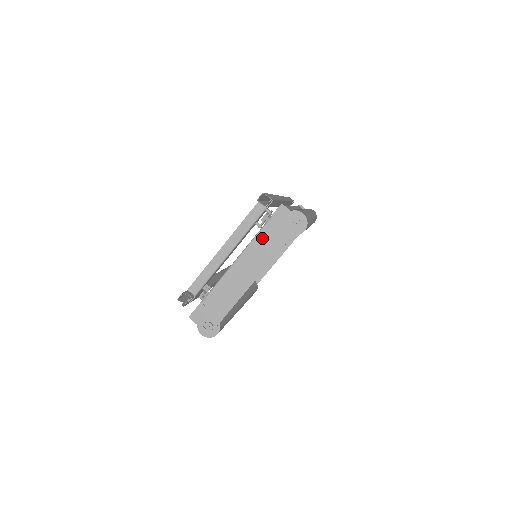
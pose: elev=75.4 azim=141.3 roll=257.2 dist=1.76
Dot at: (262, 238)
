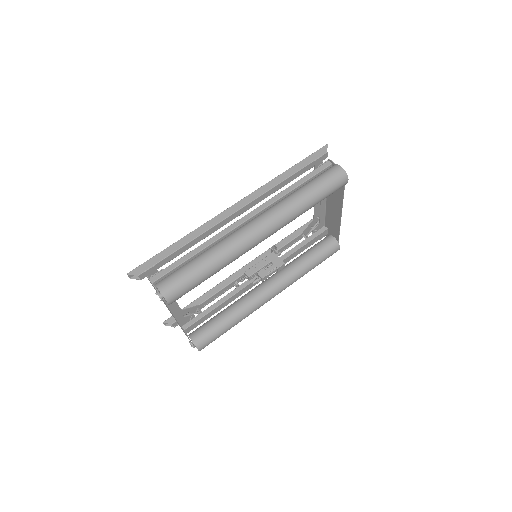
Dot at: occluded
